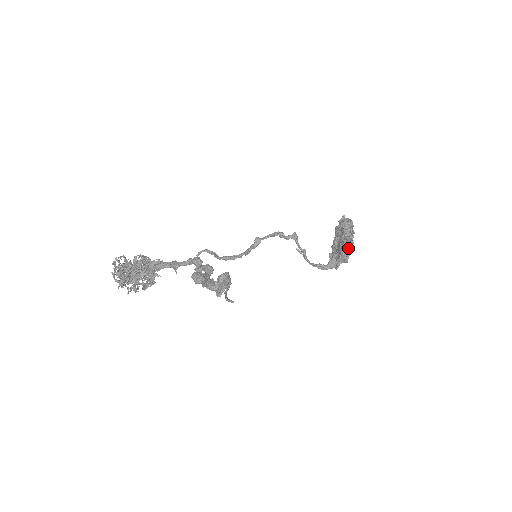
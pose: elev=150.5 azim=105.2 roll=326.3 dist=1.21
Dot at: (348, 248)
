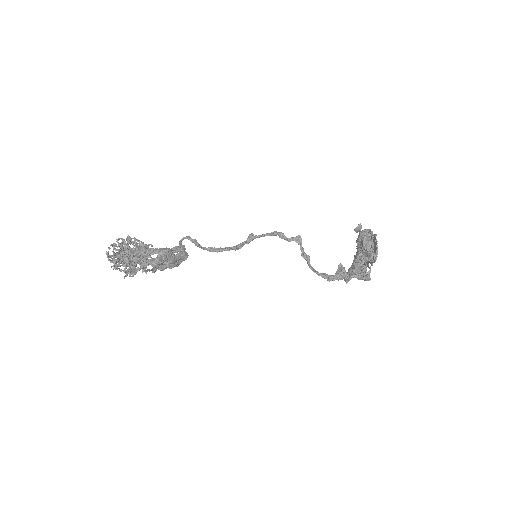
Dot at: (367, 263)
